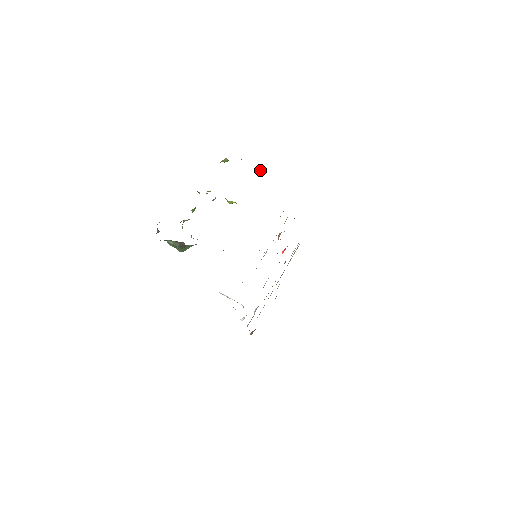
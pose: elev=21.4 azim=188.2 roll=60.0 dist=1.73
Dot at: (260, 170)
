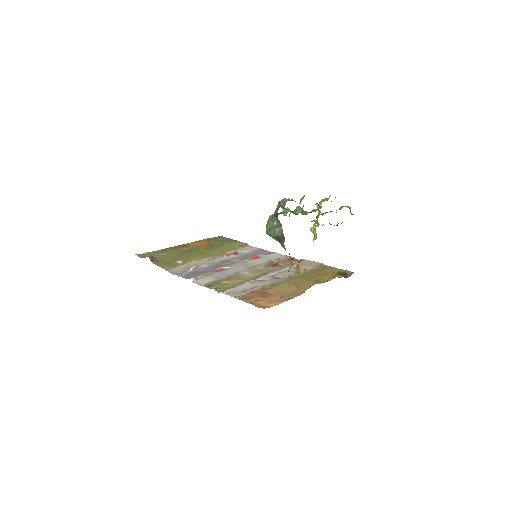
Dot at: occluded
